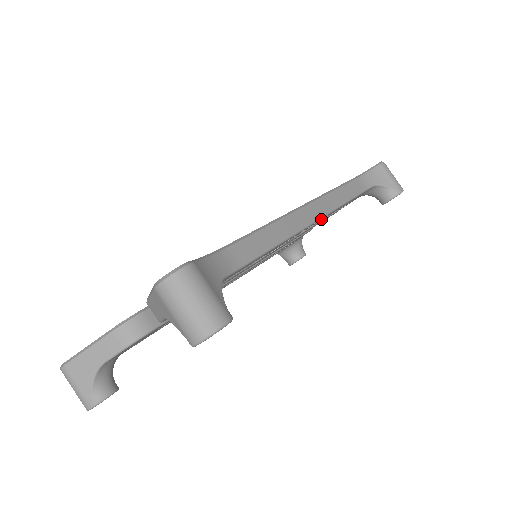
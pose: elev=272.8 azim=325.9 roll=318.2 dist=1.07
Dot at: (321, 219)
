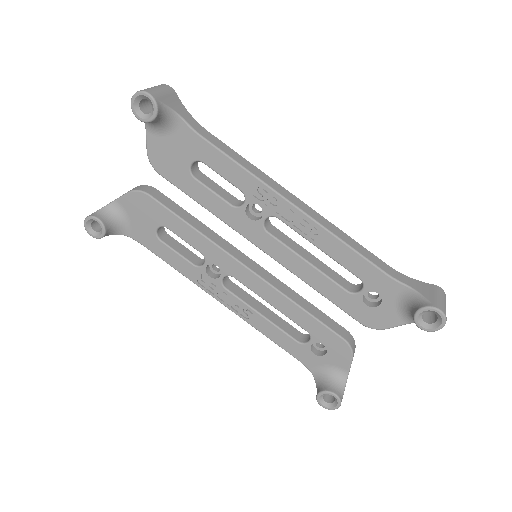
Dot at: (311, 232)
